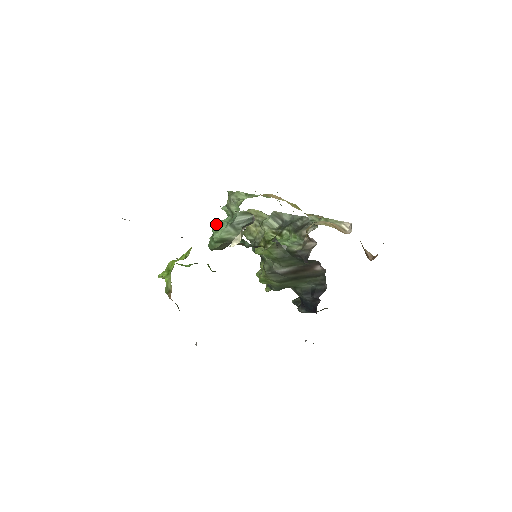
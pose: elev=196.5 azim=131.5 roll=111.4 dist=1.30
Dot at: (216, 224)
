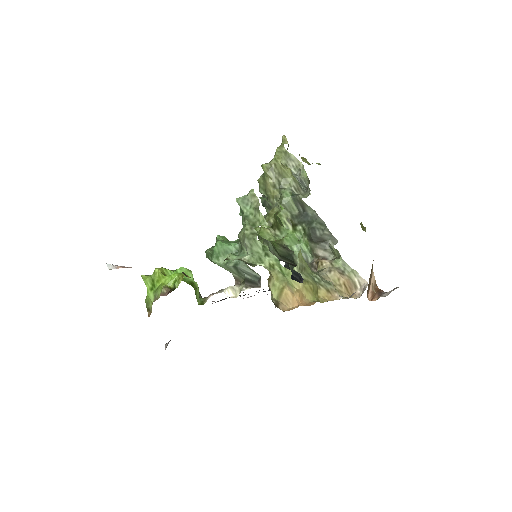
Dot at: (220, 250)
